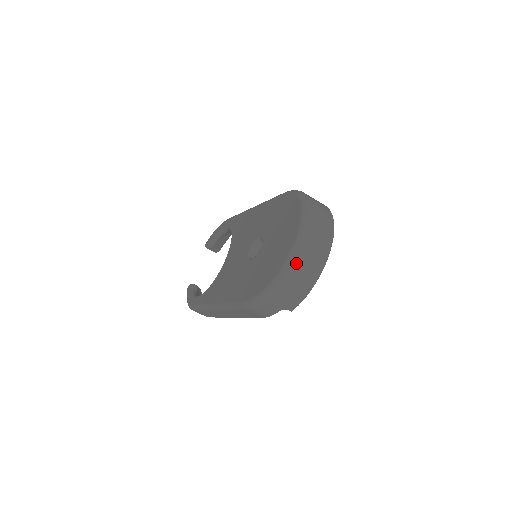
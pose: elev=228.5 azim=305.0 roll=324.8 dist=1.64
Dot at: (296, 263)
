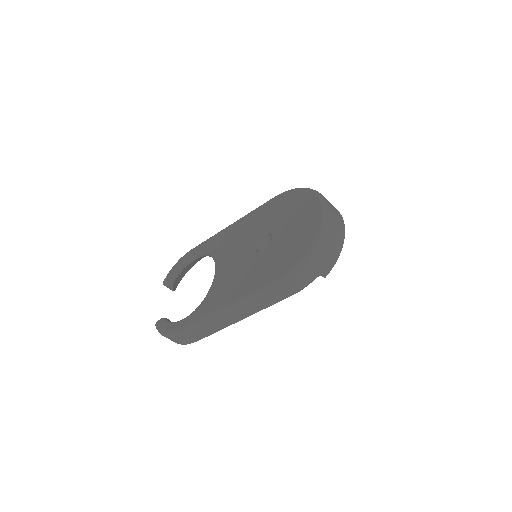
Dot at: (329, 227)
